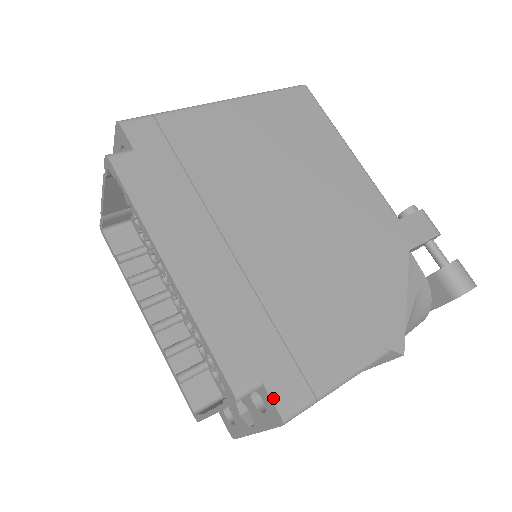
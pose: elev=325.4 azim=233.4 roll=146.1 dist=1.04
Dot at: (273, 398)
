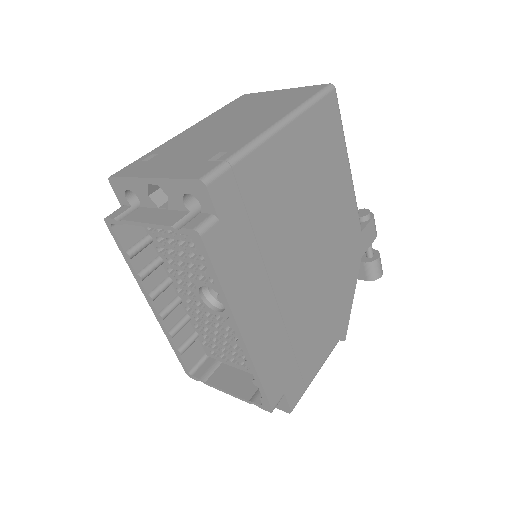
Dot at: (289, 402)
